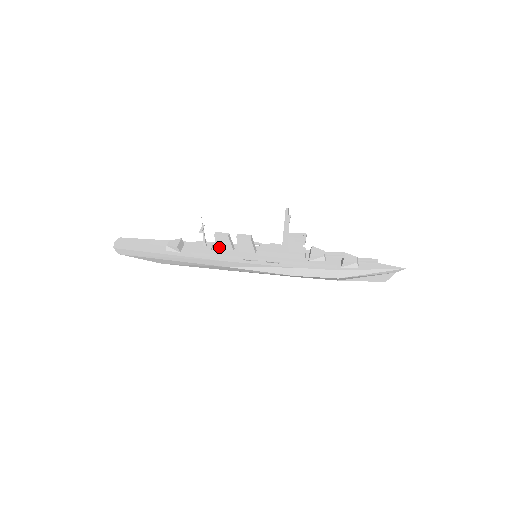
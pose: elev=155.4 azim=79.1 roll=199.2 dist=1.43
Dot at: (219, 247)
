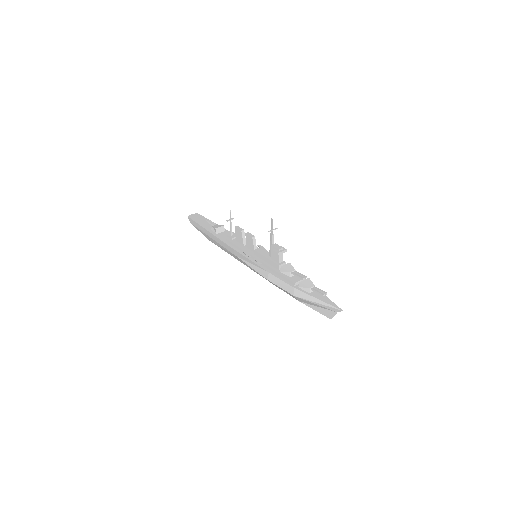
Dot at: (237, 239)
